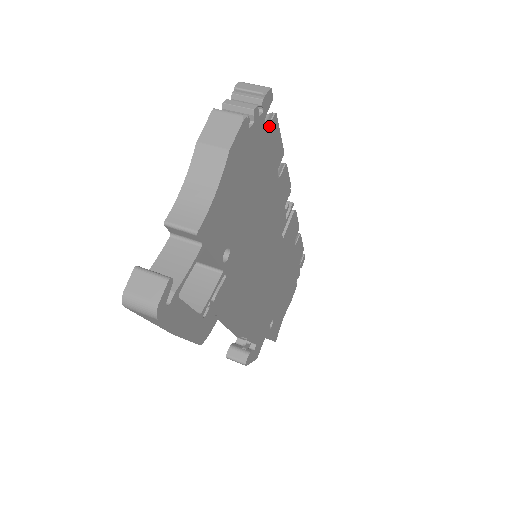
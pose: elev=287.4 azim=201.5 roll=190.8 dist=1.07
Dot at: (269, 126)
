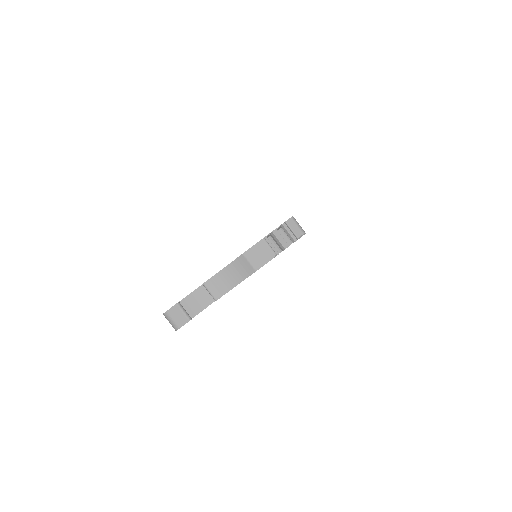
Dot at: occluded
